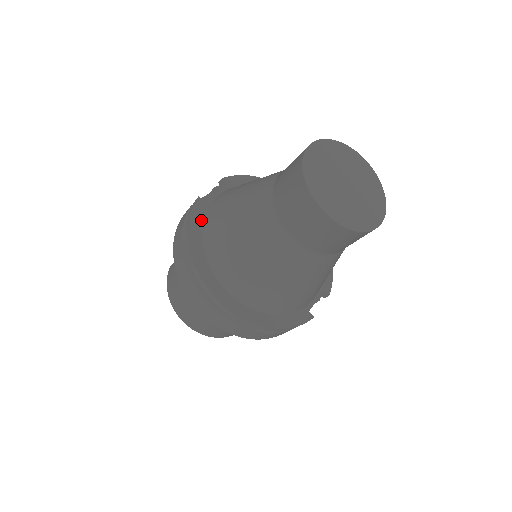
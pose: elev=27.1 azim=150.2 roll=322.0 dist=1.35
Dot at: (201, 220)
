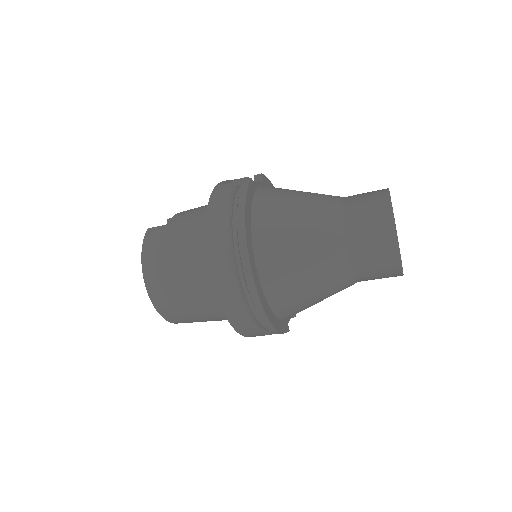
Dot at: (251, 200)
